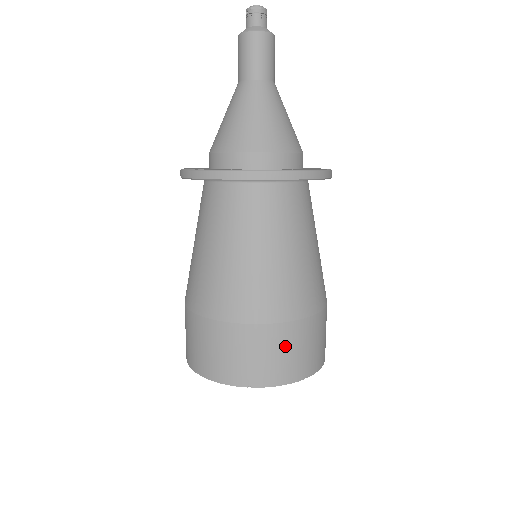
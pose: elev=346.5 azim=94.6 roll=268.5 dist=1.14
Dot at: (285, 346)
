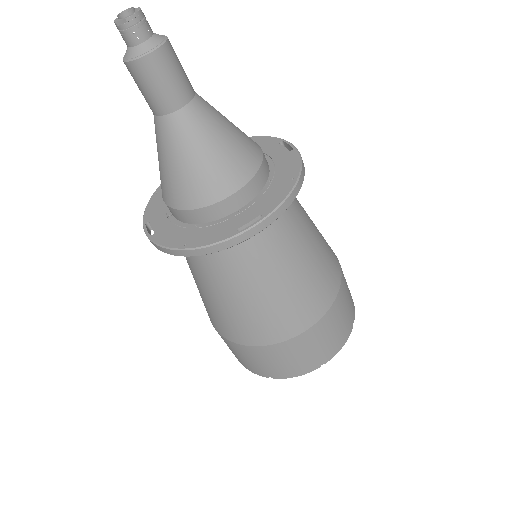
Dot at: (289, 355)
